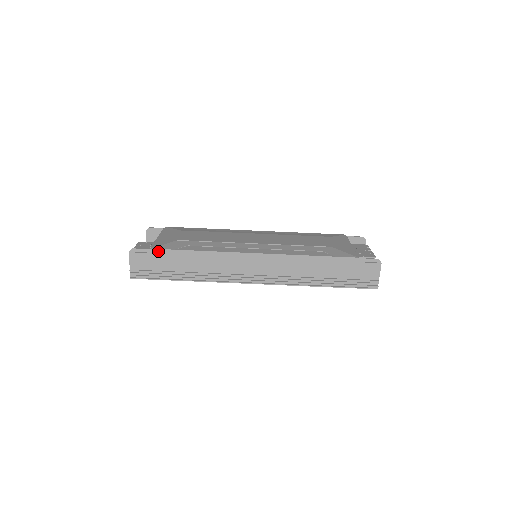
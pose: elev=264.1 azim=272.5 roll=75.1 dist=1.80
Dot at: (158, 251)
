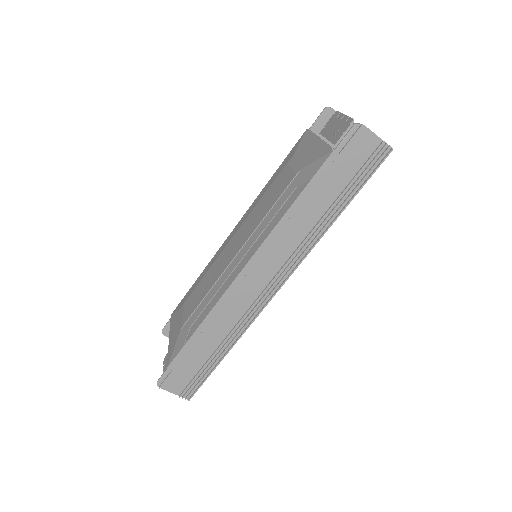
Dot at: (175, 362)
